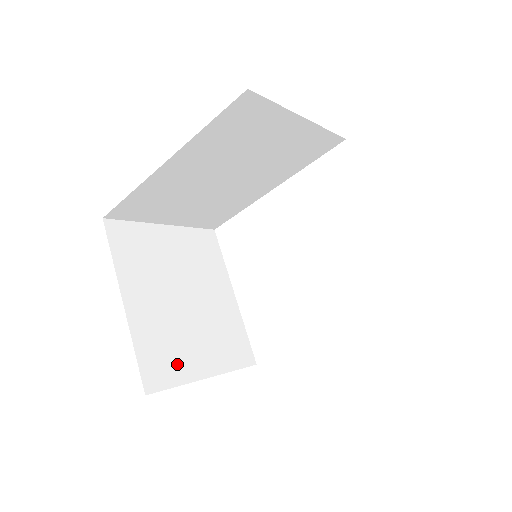
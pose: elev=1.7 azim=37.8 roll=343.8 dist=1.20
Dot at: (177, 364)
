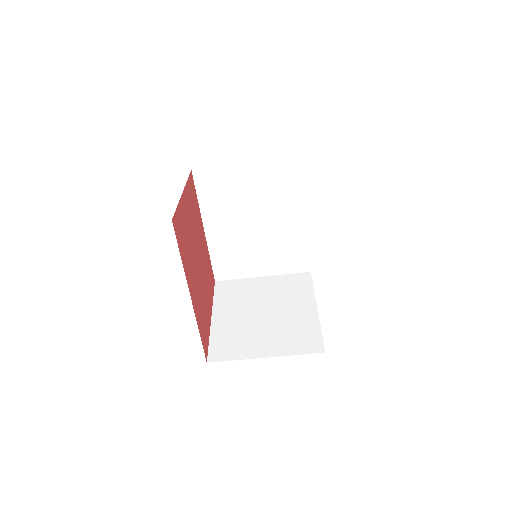
Dot at: (239, 348)
